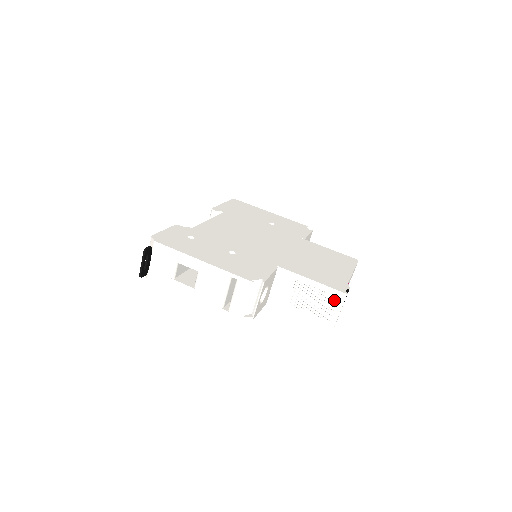
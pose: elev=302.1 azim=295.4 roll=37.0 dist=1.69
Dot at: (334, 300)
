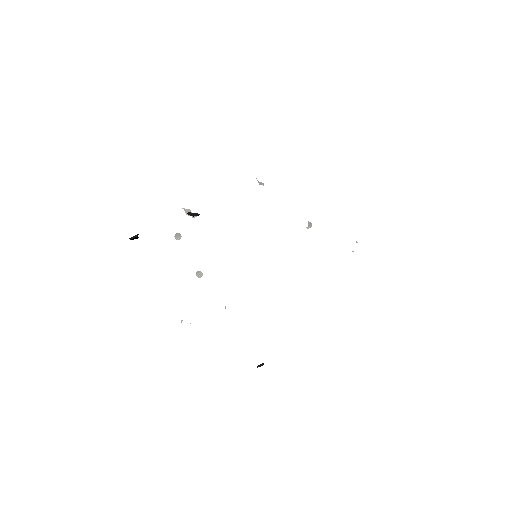
Dot at: occluded
